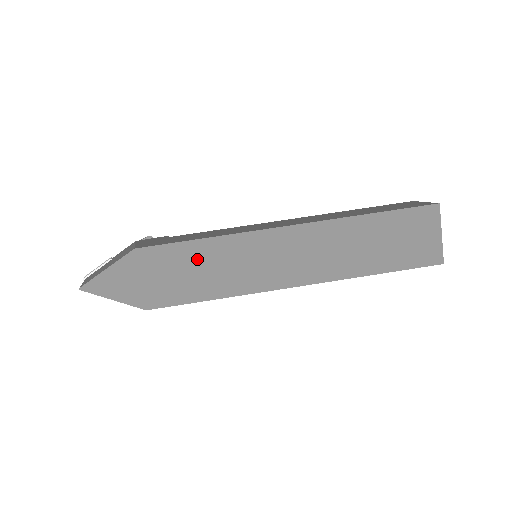
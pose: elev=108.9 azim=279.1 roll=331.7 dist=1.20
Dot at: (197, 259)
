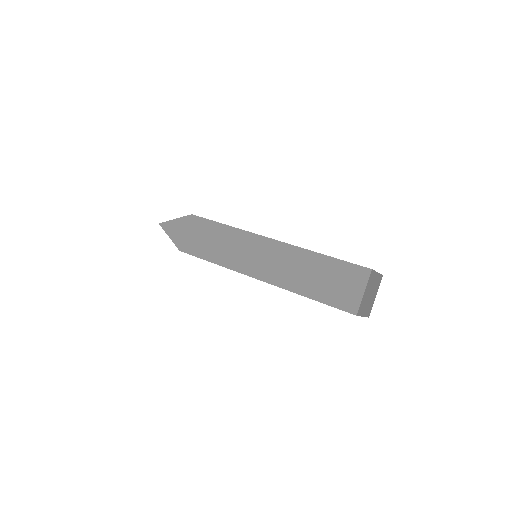
Dot at: (216, 234)
